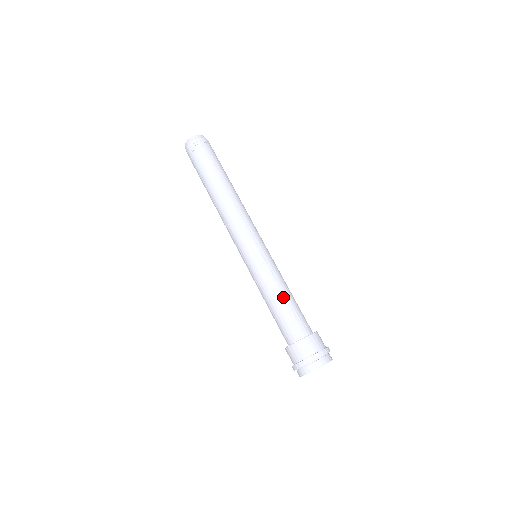
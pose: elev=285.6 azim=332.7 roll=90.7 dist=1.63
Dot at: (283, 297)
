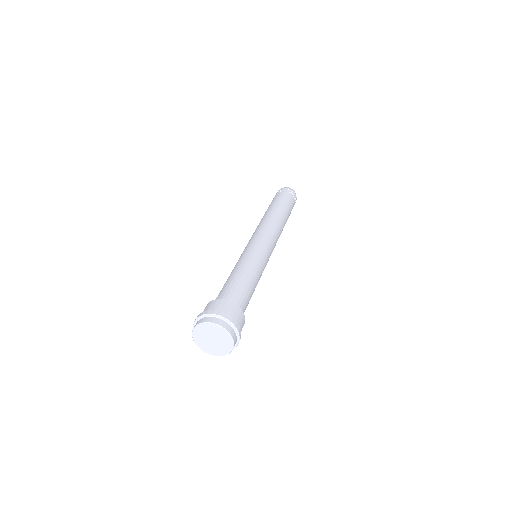
Dot at: (246, 275)
